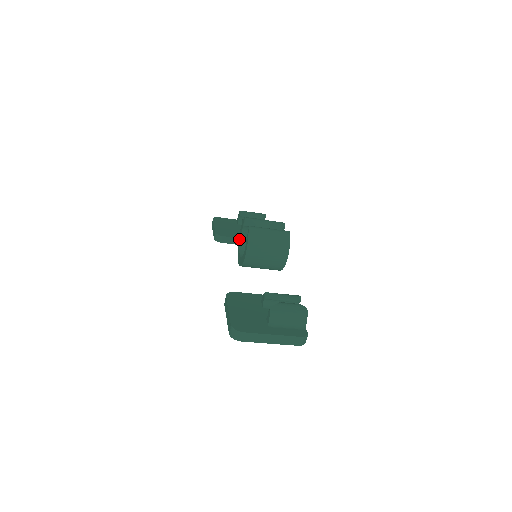
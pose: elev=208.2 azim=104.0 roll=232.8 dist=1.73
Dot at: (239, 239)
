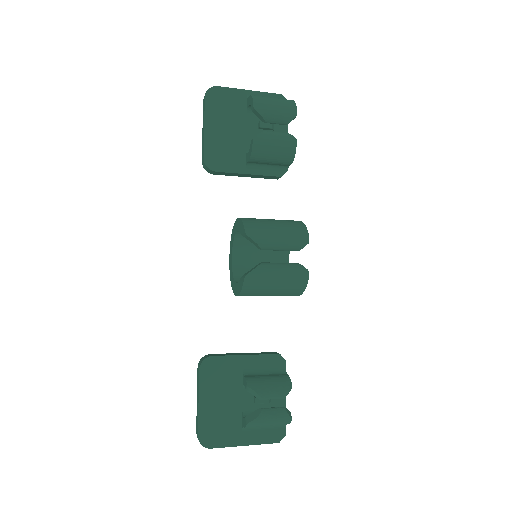
Dot at: (235, 227)
